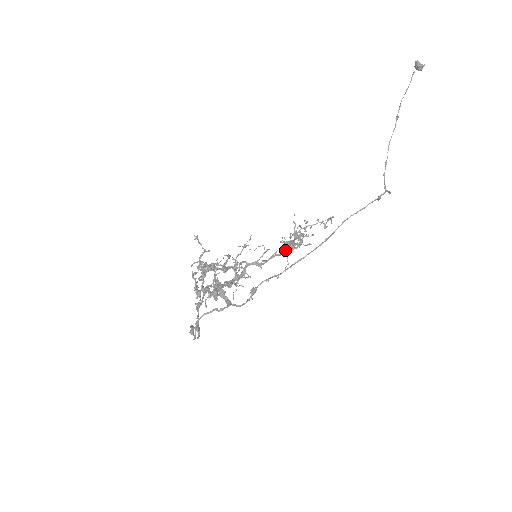
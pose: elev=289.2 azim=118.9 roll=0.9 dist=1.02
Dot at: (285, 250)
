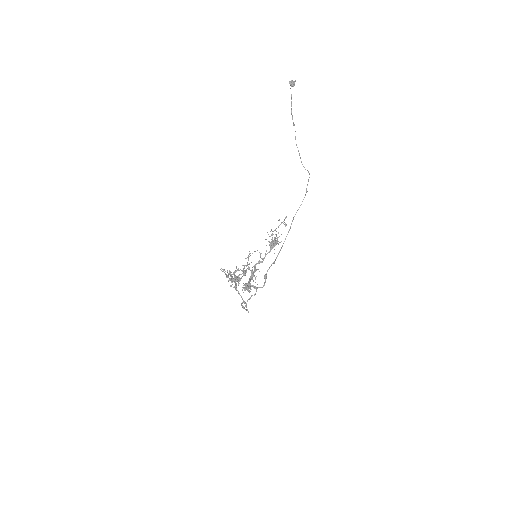
Dot at: (271, 248)
